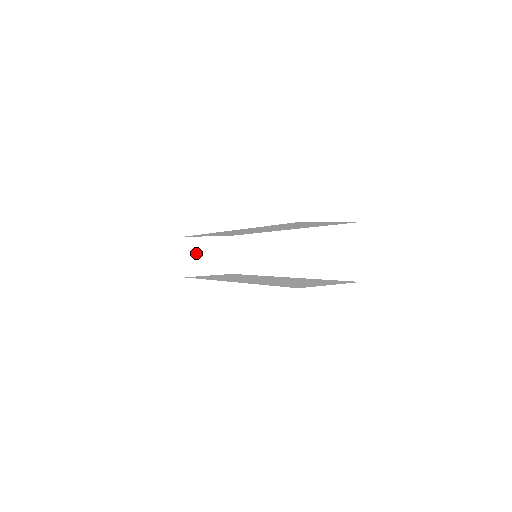
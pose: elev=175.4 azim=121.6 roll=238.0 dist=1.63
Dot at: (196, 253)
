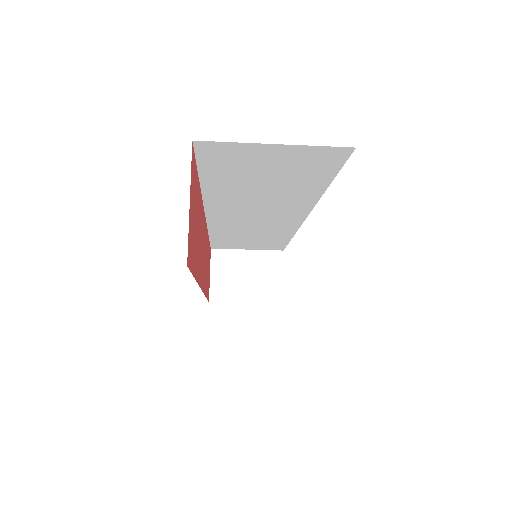
Dot at: (230, 271)
